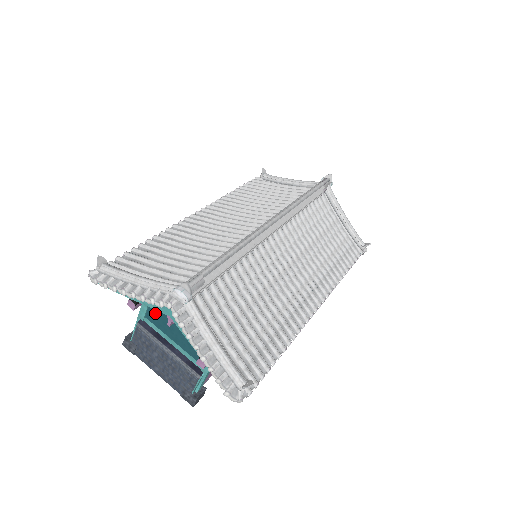
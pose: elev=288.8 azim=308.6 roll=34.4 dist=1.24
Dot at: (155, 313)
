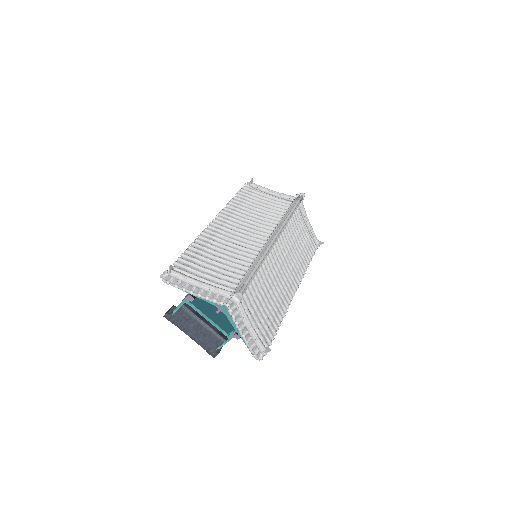
Dot at: (199, 300)
